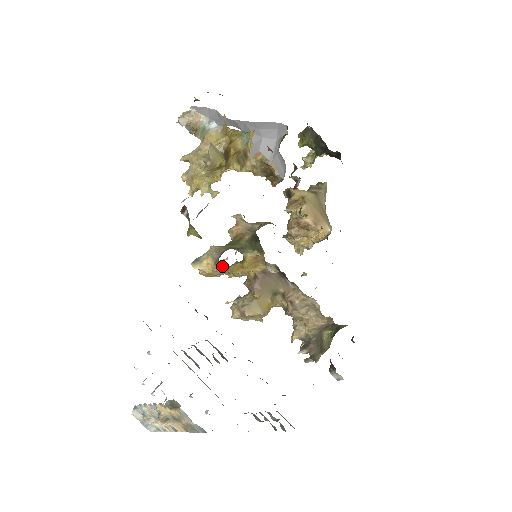
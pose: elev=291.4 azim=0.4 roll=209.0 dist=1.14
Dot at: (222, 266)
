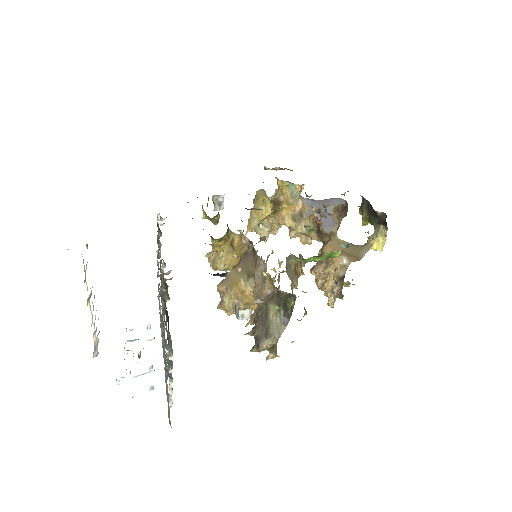
Dot at: occluded
